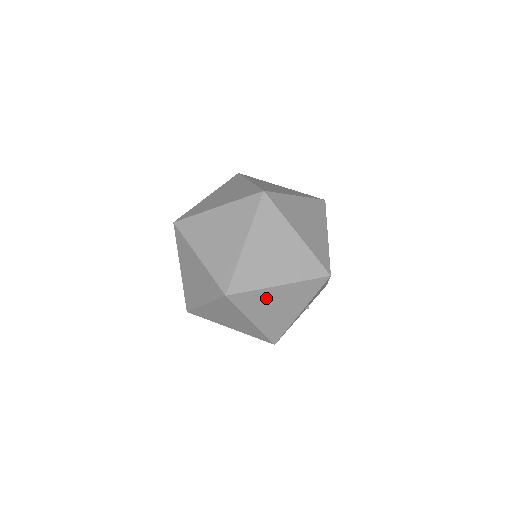
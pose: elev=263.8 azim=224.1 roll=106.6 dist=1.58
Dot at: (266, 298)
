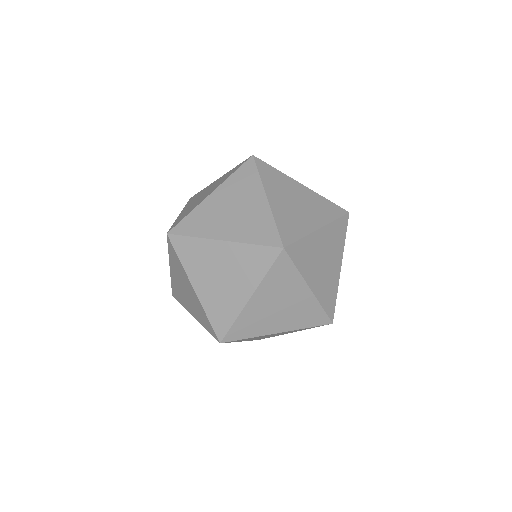
Dot at: (313, 249)
